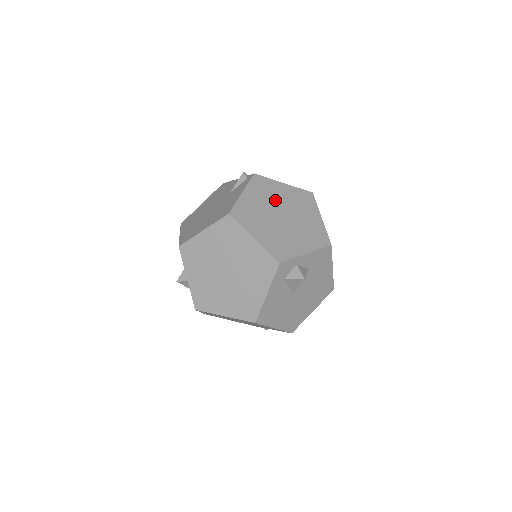
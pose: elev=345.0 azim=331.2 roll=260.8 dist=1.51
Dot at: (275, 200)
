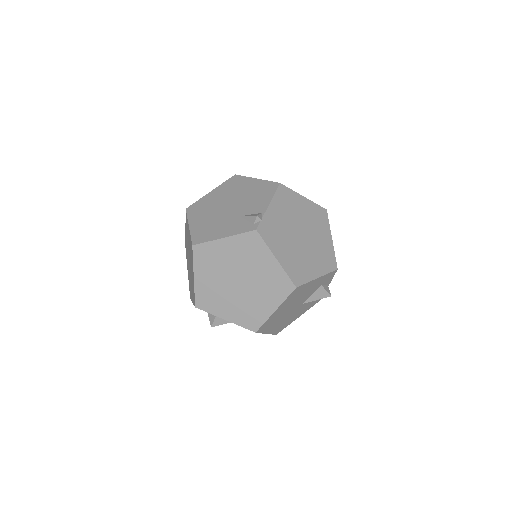
Dot at: (248, 266)
